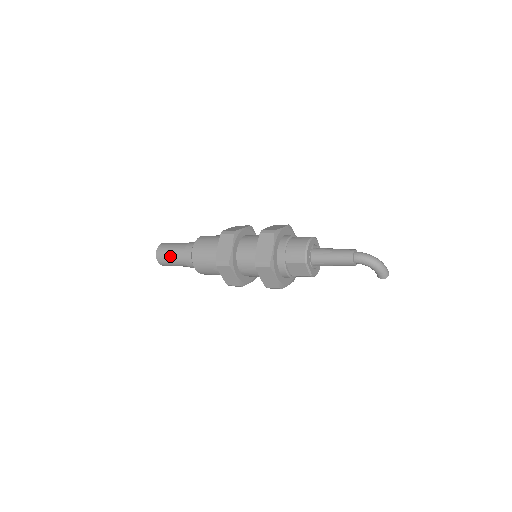
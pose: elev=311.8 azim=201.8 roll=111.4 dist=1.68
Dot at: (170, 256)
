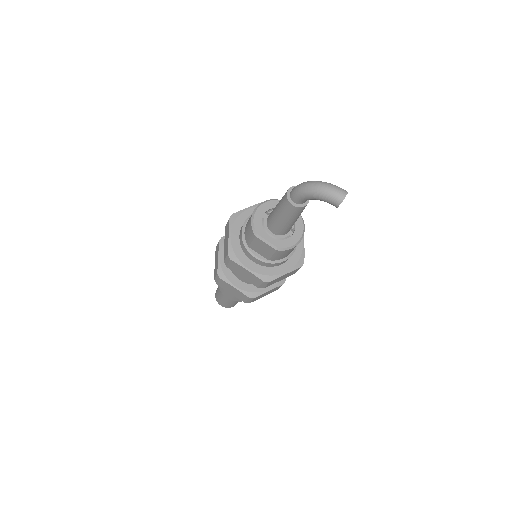
Dot at: (219, 294)
